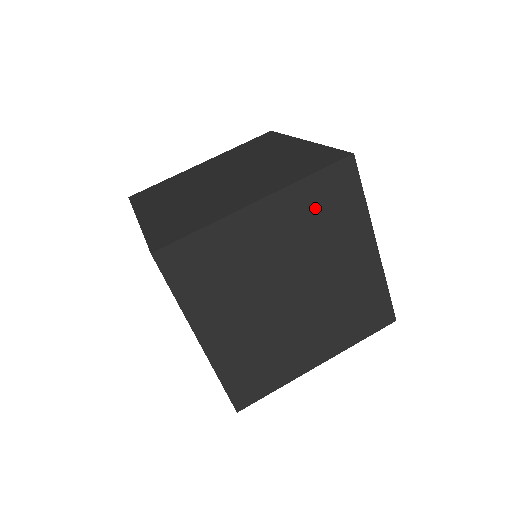
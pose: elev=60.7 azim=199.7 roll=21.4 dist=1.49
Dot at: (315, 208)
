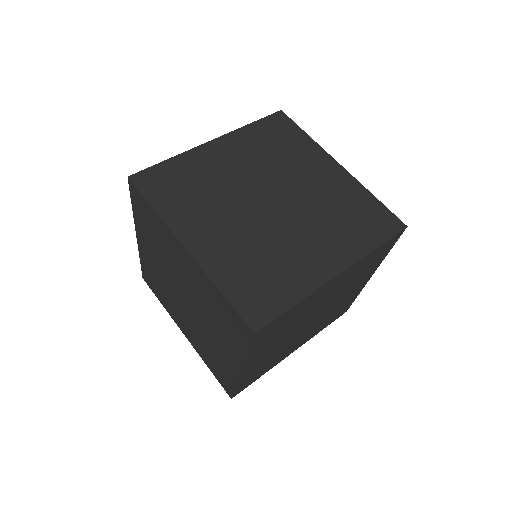
Dot at: (264, 142)
